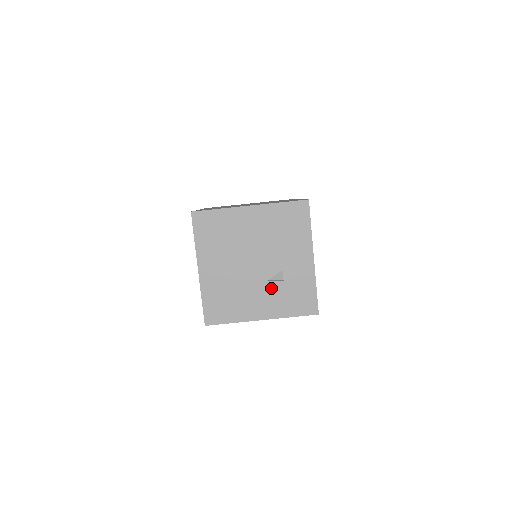
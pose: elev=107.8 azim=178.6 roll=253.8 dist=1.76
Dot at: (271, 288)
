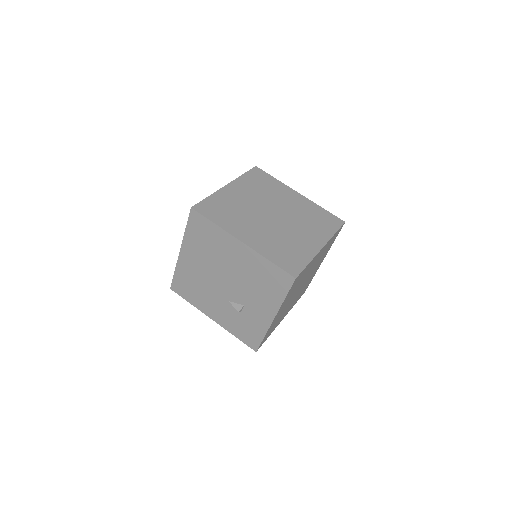
Dot at: (229, 308)
